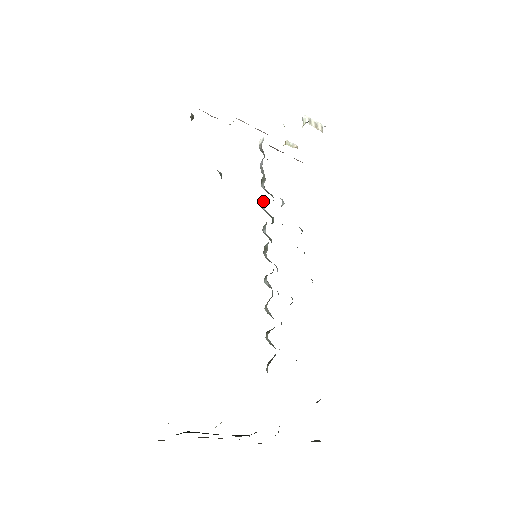
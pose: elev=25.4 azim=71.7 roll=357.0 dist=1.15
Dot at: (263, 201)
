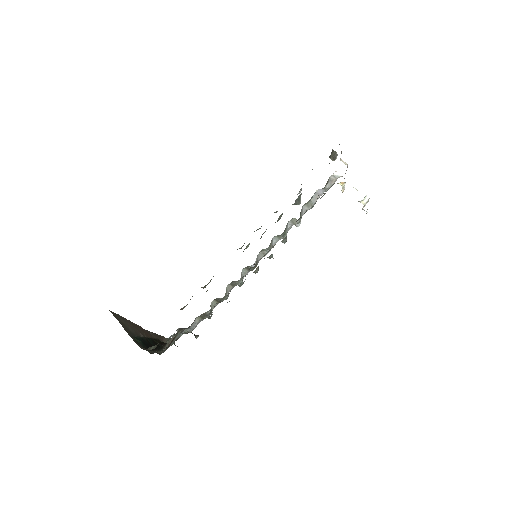
Dot at: (294, 219)
